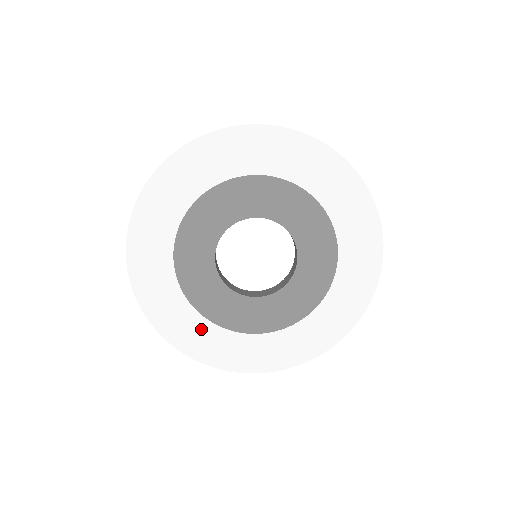
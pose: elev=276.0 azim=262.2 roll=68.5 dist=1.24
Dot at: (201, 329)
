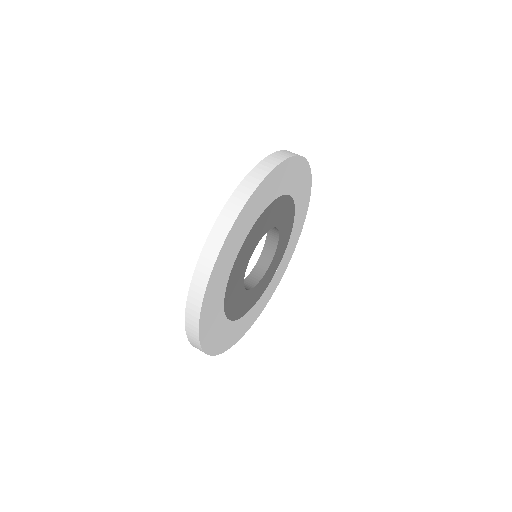
Dot at: (254, 310)
